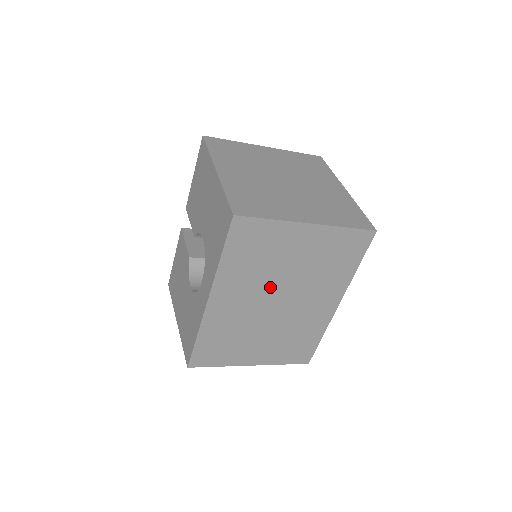
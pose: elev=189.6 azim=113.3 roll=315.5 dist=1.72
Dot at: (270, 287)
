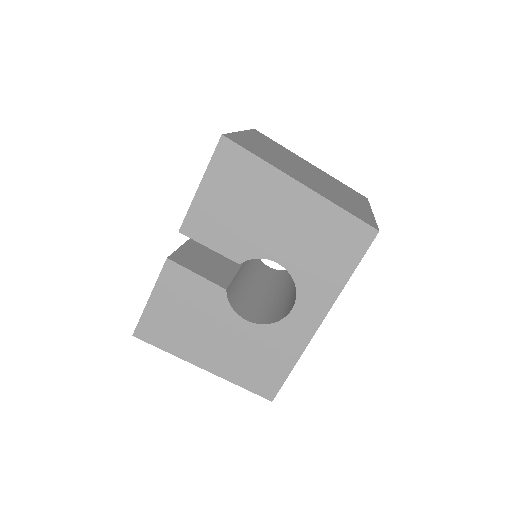
Dot at: occluded
